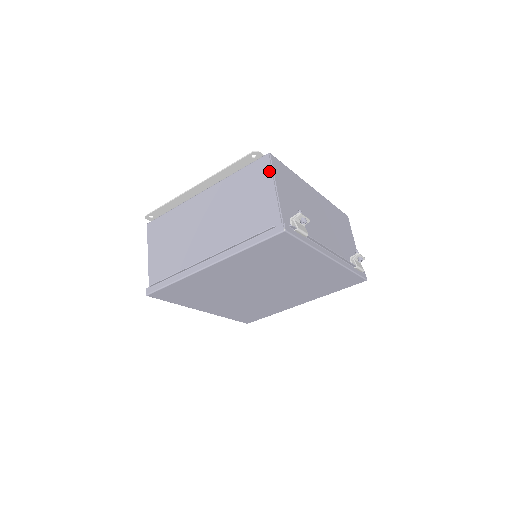
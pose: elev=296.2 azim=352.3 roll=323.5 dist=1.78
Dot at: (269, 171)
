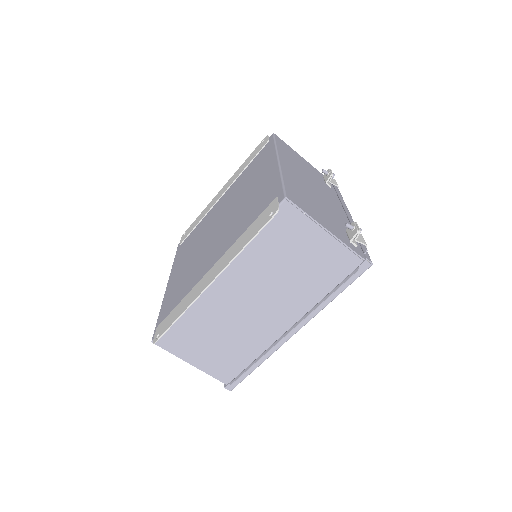
Dot at: (304, 218)
